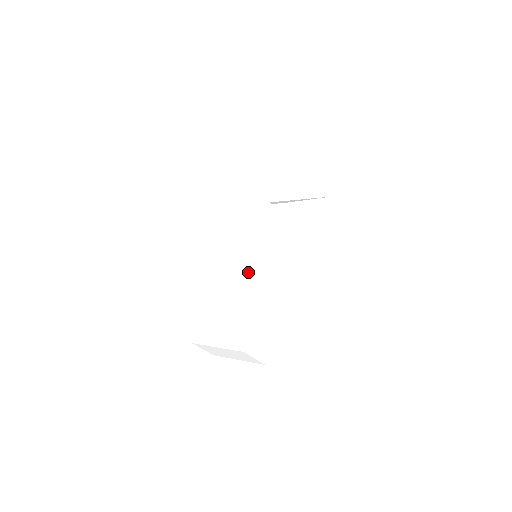
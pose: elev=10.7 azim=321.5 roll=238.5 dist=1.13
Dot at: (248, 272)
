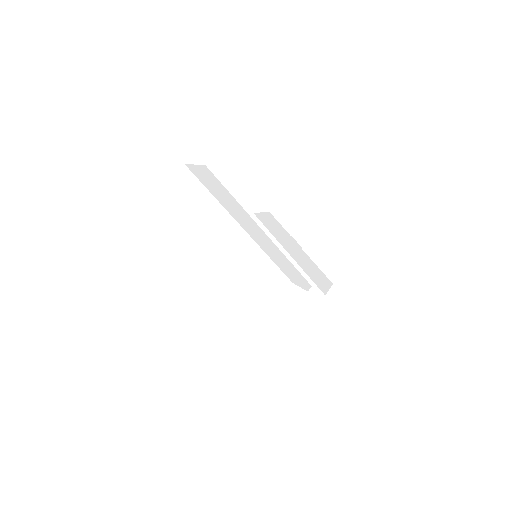
Dot at: (264, 244)
